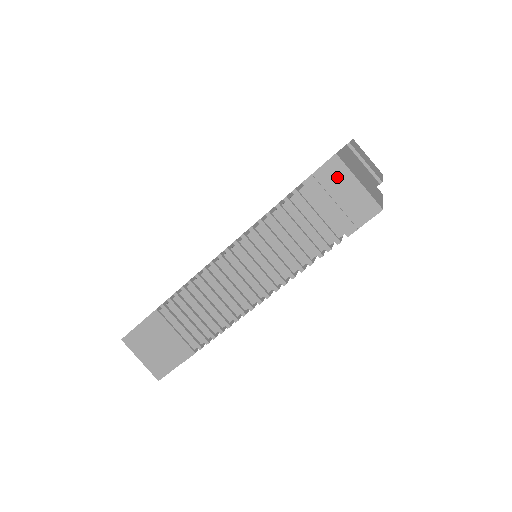
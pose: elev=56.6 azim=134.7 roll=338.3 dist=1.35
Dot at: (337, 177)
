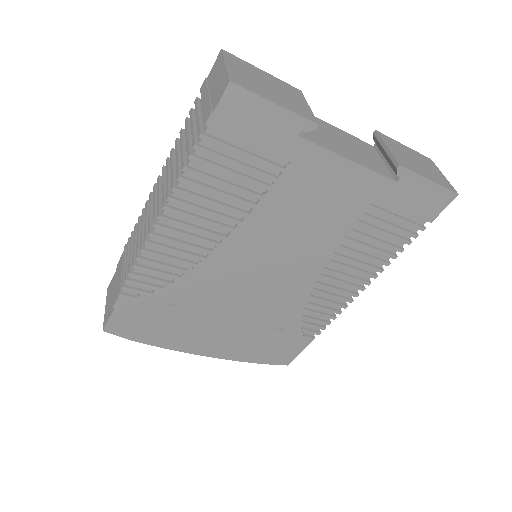
Dot at: (217, 70)
